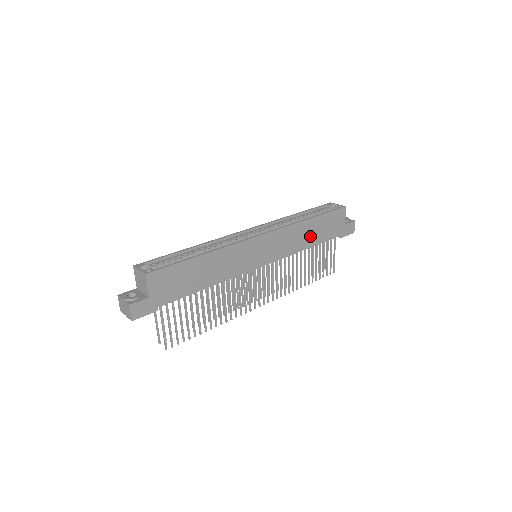
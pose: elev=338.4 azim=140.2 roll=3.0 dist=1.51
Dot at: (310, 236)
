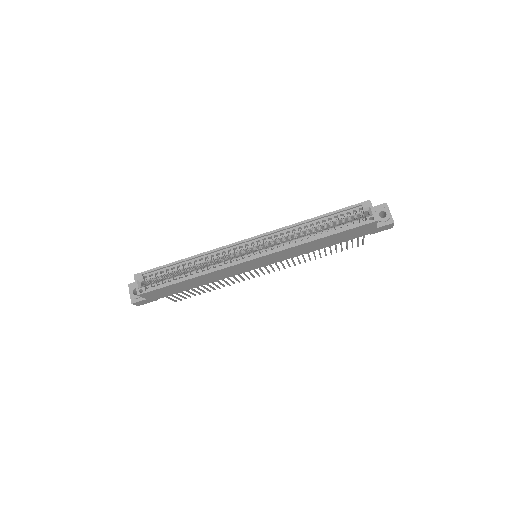
Dot at: (320, 245)
